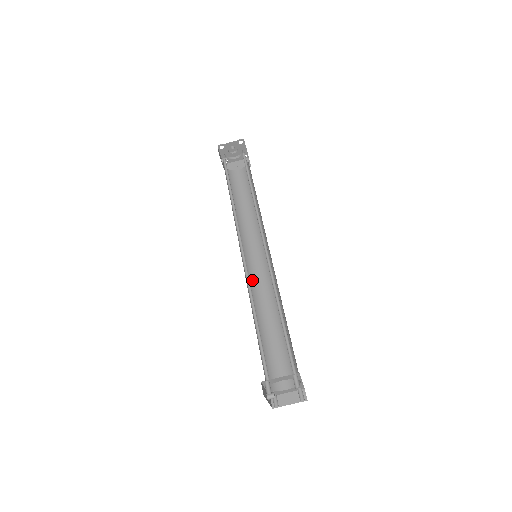
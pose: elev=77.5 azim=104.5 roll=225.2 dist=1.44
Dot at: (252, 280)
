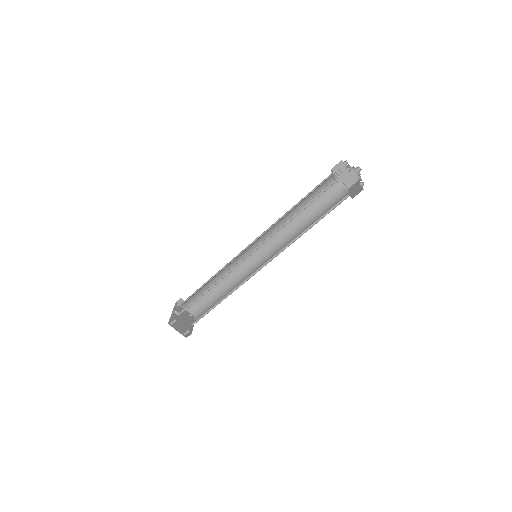
Dot at: (240, 256)
